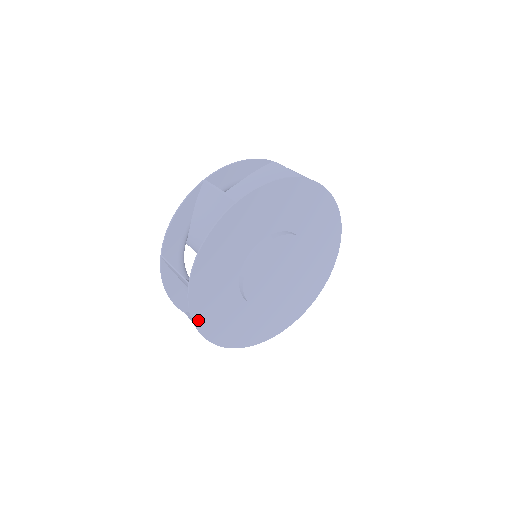
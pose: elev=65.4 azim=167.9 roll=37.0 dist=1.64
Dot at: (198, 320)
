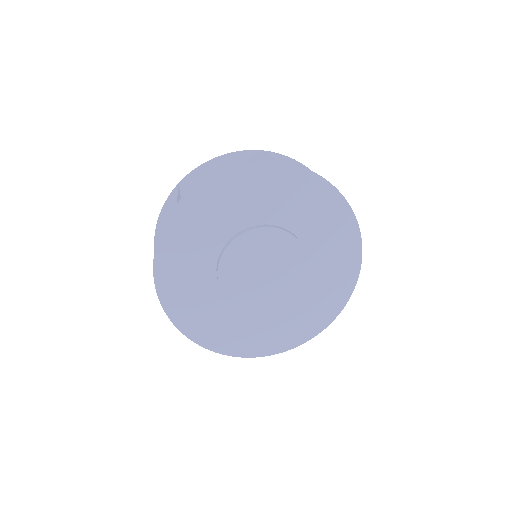
Dot at: (181, 325)
